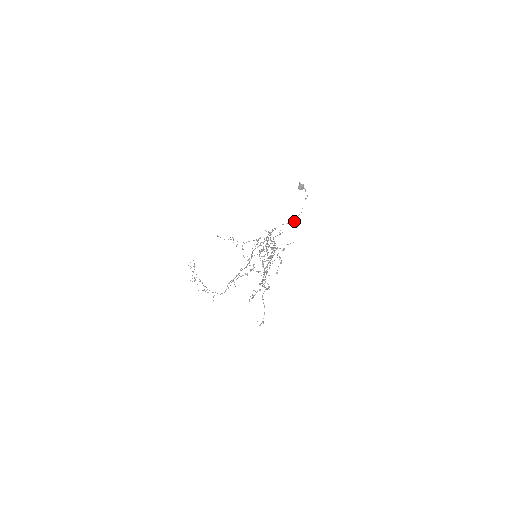
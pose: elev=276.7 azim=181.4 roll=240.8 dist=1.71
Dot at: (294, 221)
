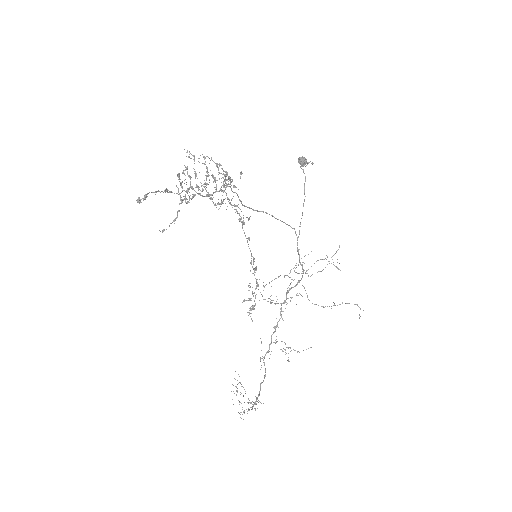
Dot at: occluded
